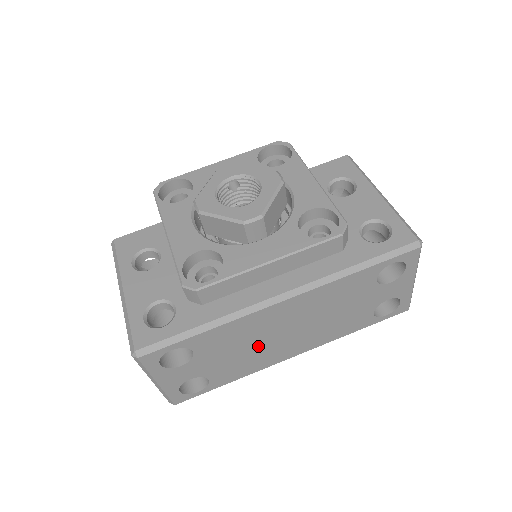
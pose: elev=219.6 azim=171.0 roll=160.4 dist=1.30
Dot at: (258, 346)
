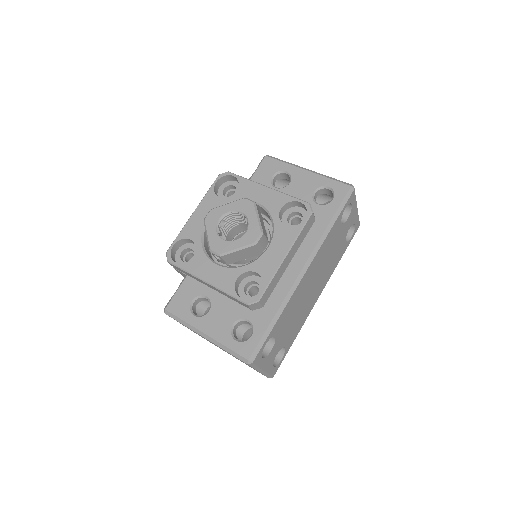
Dot at: (301, 307)
